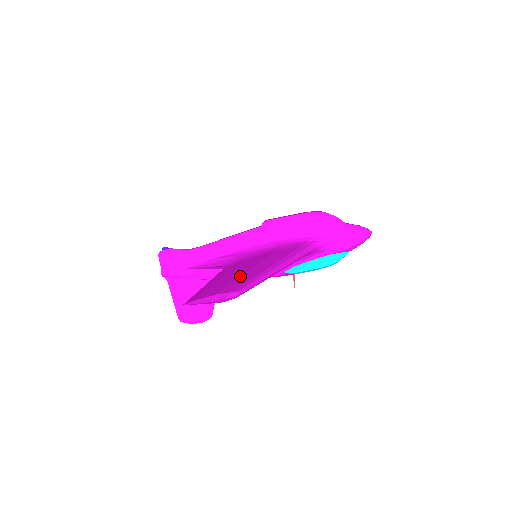
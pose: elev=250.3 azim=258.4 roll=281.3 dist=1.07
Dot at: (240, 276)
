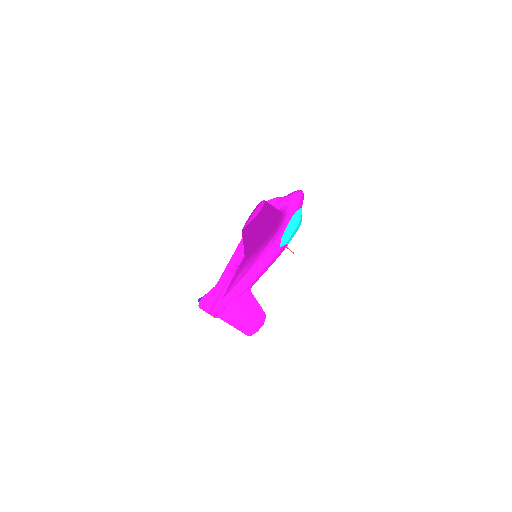
Dot at: occluded
